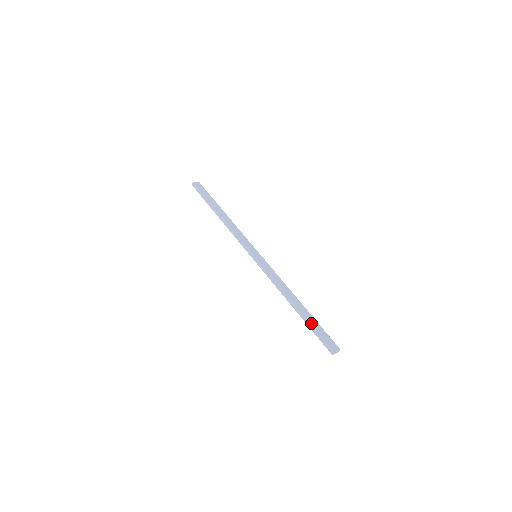
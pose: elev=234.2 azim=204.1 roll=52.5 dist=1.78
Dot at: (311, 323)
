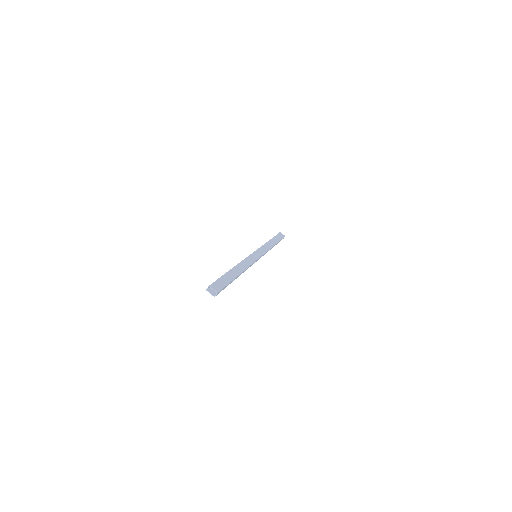
Dot at: (224, 275)
